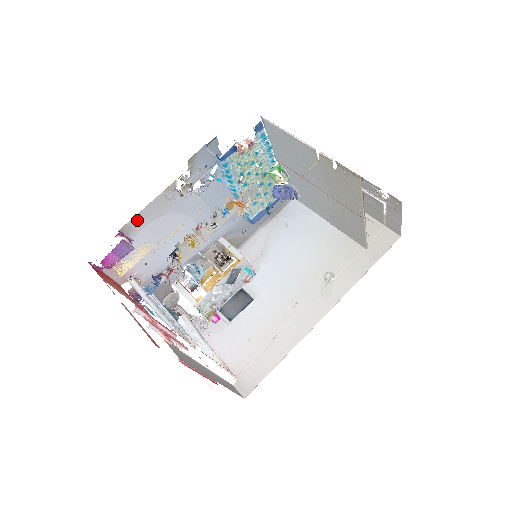
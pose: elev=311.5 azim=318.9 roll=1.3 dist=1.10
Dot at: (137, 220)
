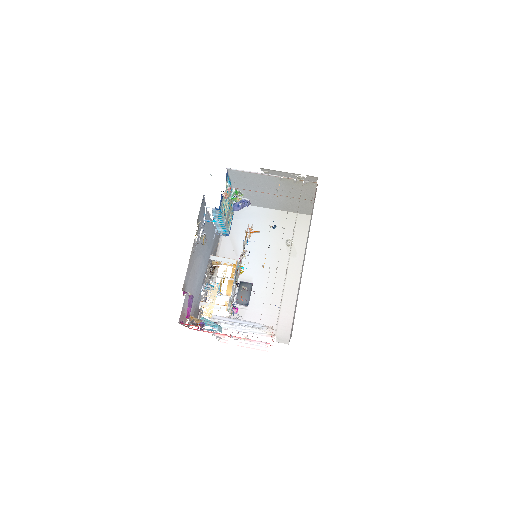
Dot at: (186, 277)
